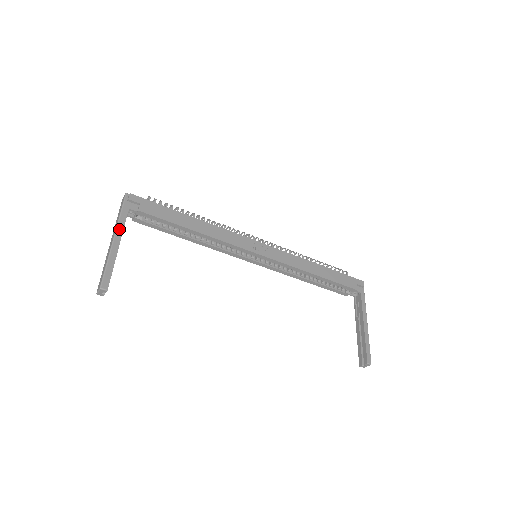
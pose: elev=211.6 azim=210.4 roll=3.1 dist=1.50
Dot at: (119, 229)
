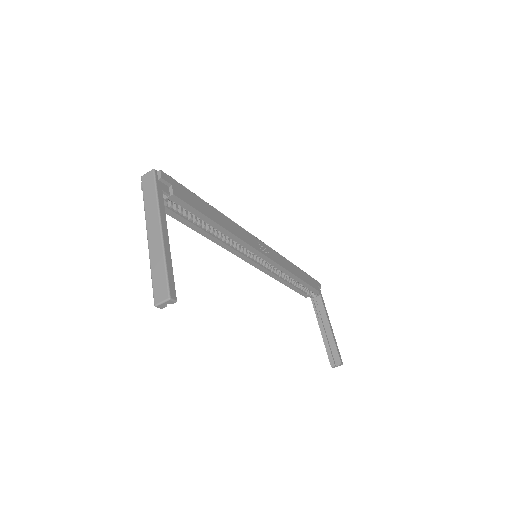
Dot at: (162, 217)
